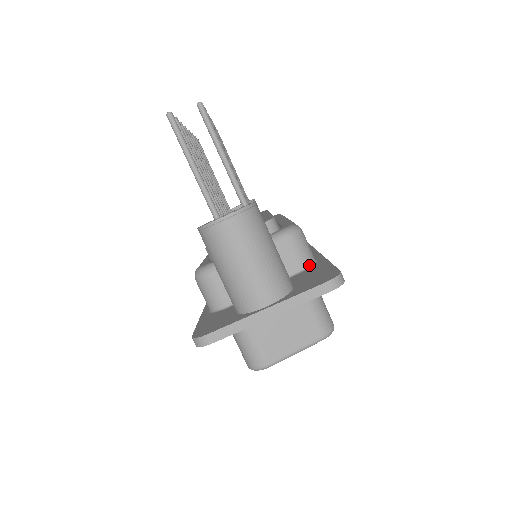
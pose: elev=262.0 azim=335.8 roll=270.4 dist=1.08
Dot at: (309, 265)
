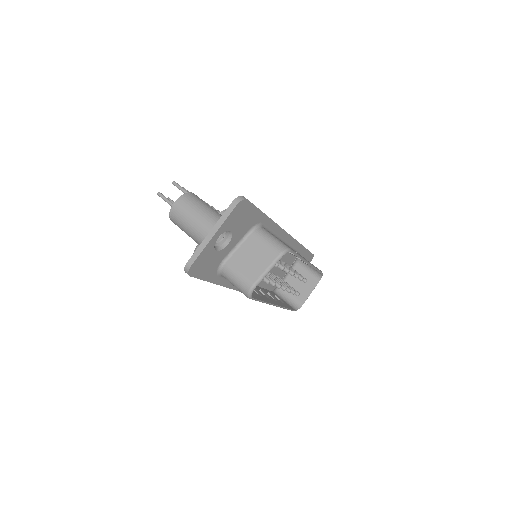
Dot at: occluded
